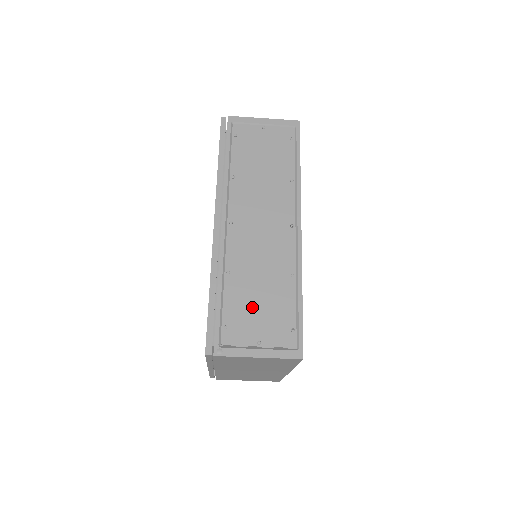
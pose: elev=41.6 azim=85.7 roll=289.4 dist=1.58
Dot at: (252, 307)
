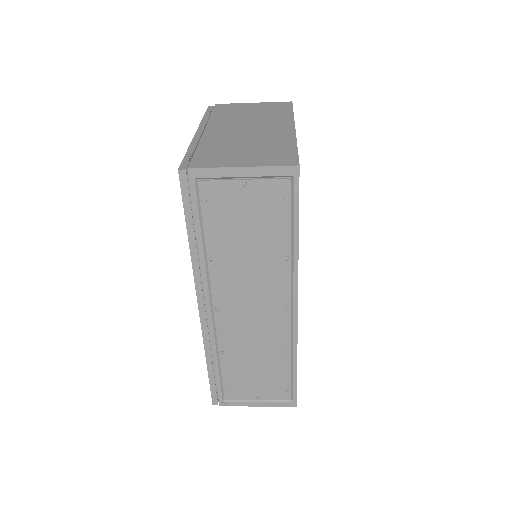
Dot at: (249, 376)
